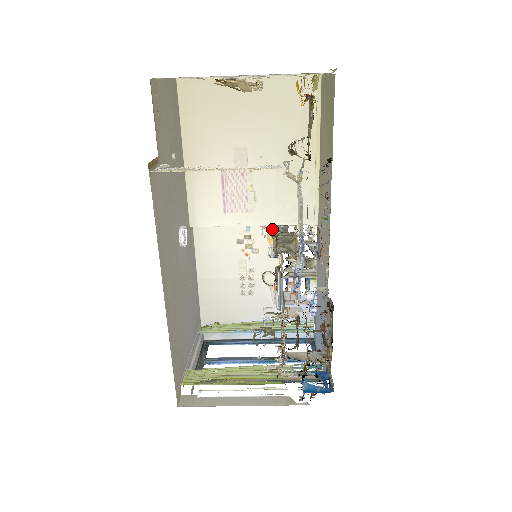
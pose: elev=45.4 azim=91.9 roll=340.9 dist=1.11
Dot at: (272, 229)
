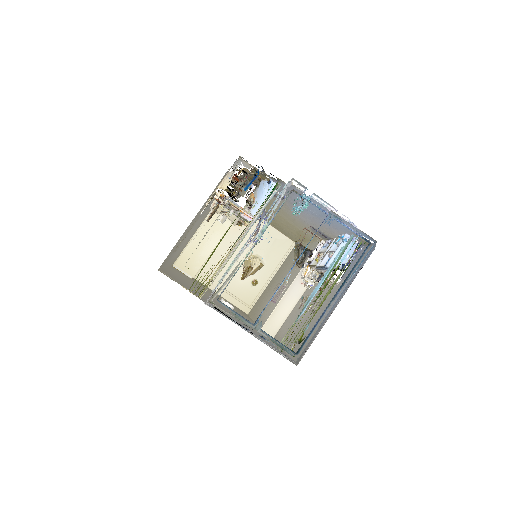
Dot at: (303, 273)
